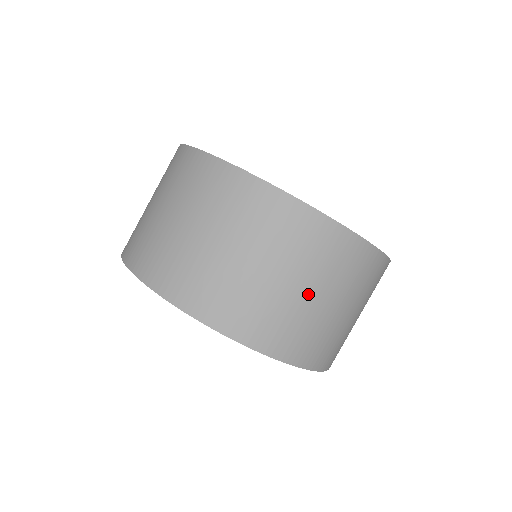
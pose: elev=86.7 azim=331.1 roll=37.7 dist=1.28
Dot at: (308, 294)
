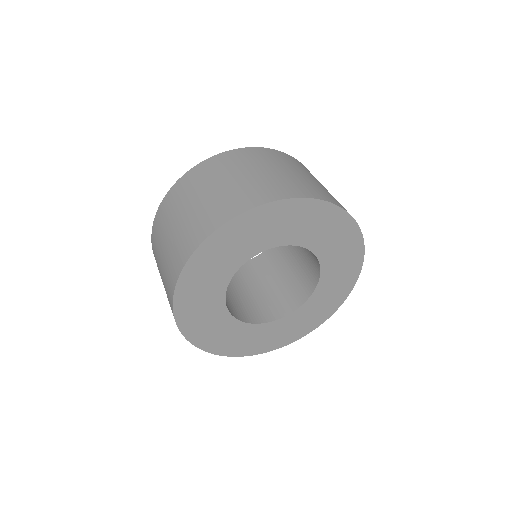
Dot at: (219, 187)
